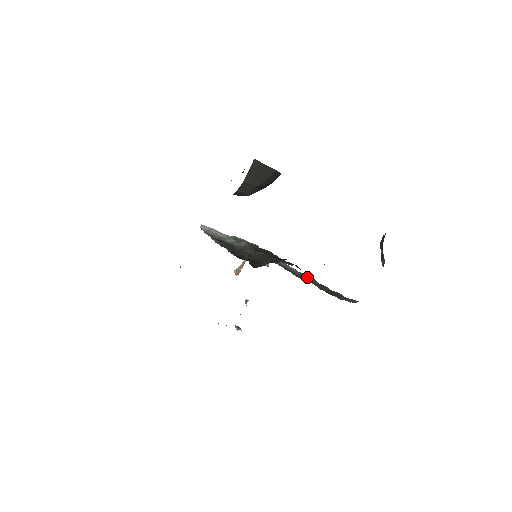
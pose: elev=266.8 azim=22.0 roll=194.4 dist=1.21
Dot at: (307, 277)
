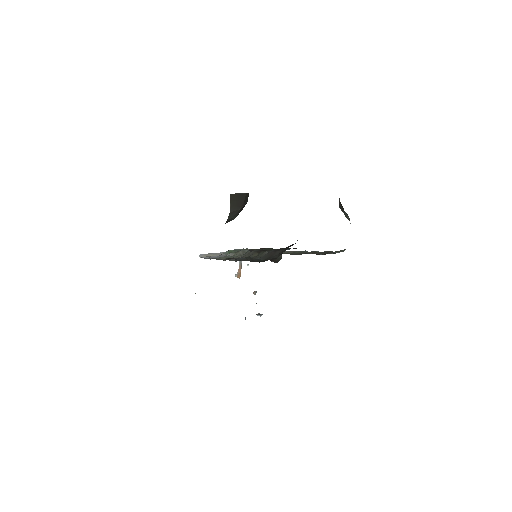
Dot at: (299, 252)
